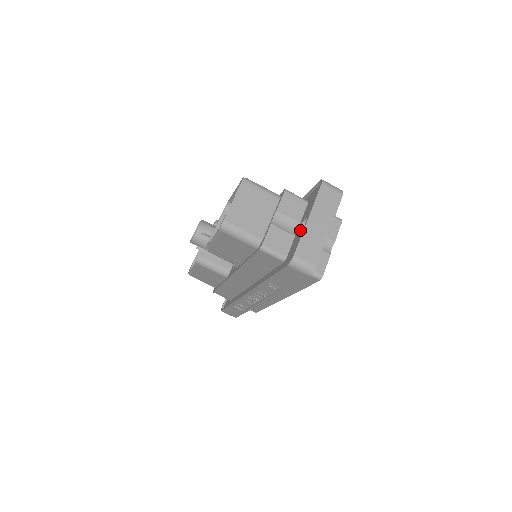
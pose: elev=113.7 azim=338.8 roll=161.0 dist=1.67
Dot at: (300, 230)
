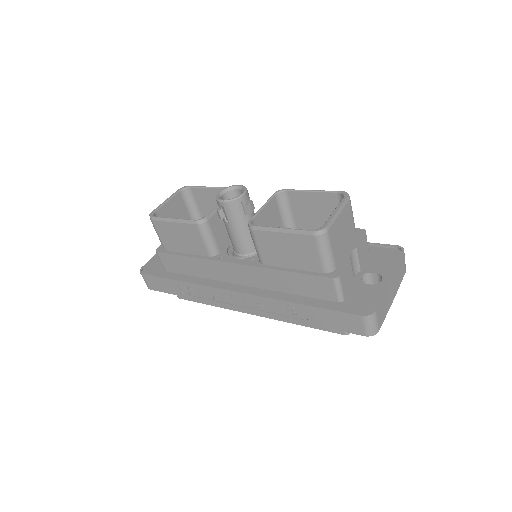
Dot at: (362, 279)
